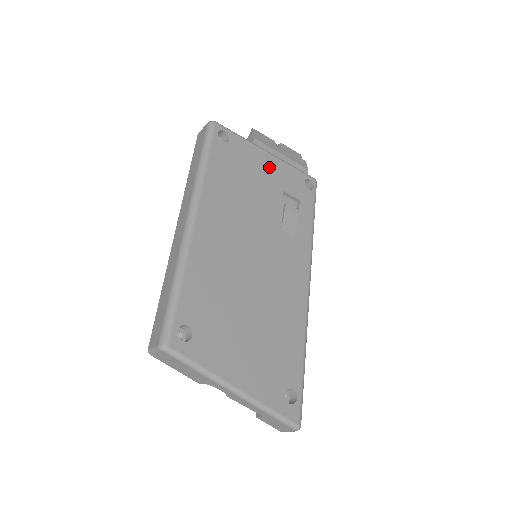
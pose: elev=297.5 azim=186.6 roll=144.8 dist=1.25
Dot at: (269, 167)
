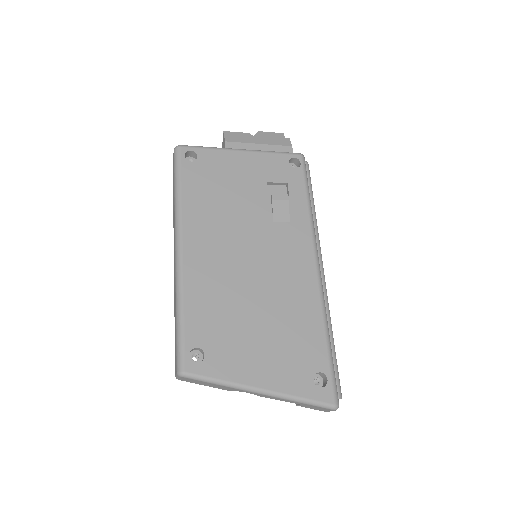
Dot at: (246, 165)
